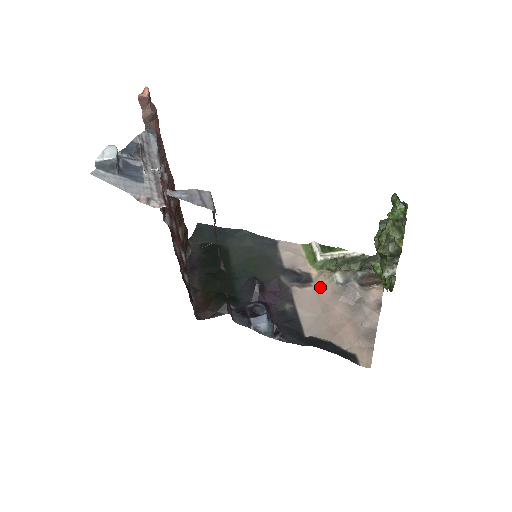
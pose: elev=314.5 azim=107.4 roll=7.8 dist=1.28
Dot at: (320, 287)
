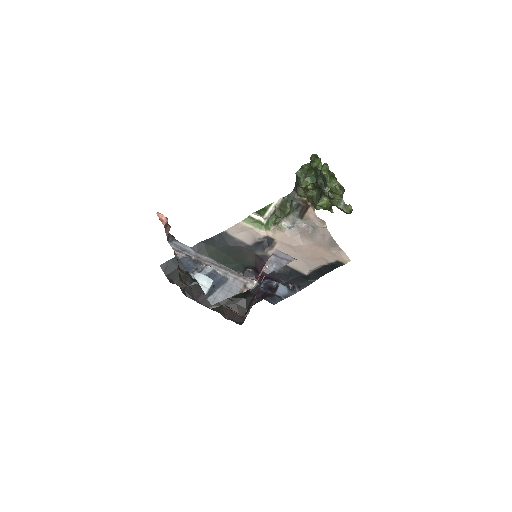
Dot at: (282, 239)
